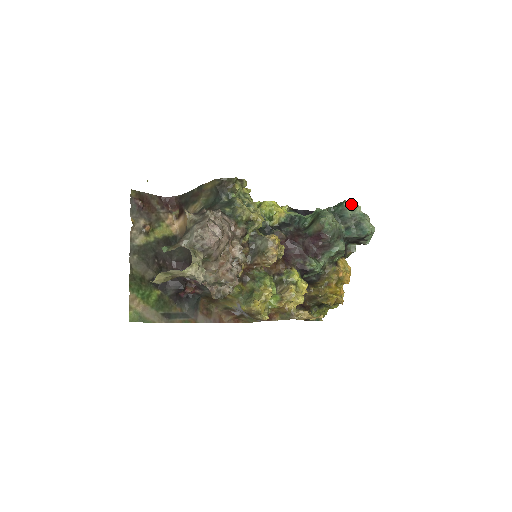
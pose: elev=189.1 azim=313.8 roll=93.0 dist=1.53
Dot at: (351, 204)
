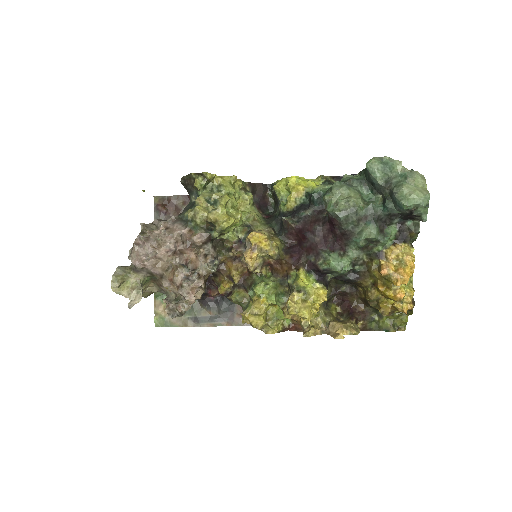
Dot at: (382, 162)
